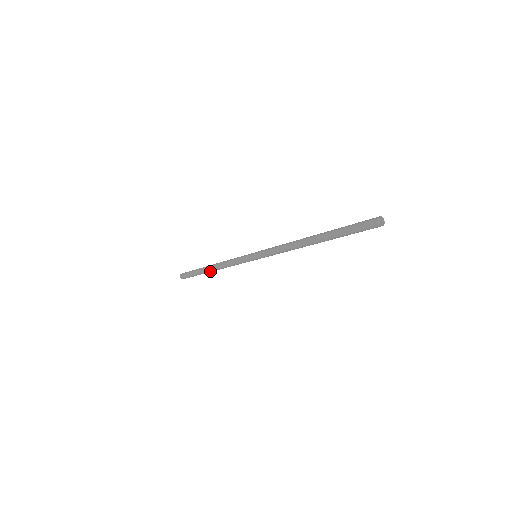
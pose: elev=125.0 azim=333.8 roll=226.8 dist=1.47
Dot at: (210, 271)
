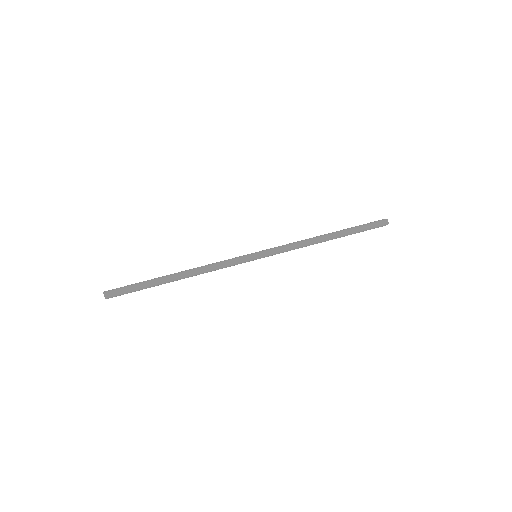
Dot at: (175, 280)
